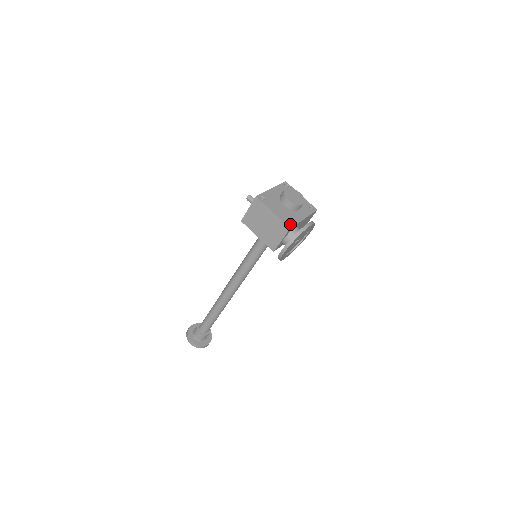
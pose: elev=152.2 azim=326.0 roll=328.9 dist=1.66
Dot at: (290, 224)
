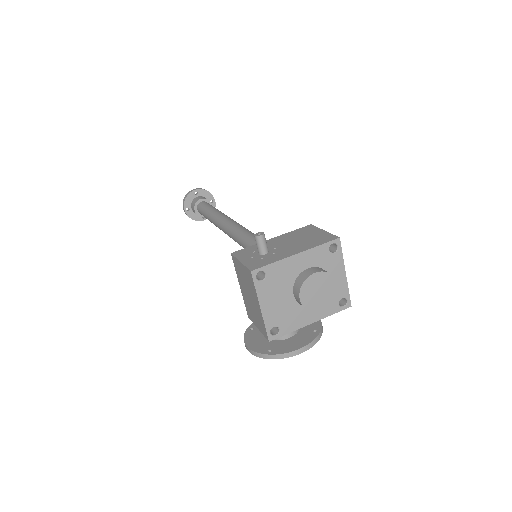
Dot at: (277, 329)
